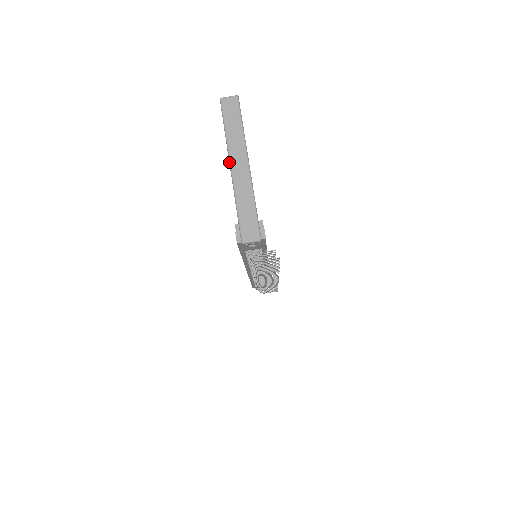
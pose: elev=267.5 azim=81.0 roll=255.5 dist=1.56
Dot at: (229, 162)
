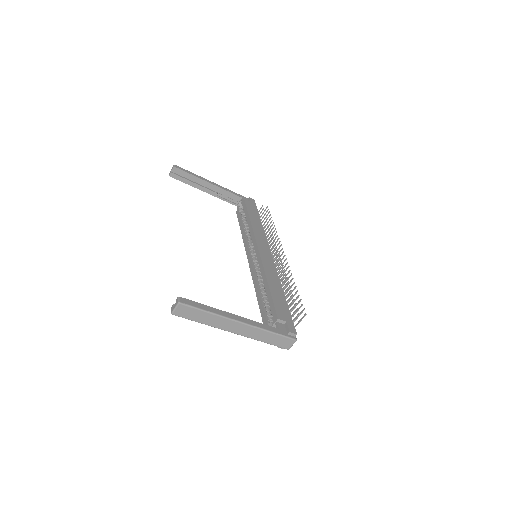
Dot at: occluded
